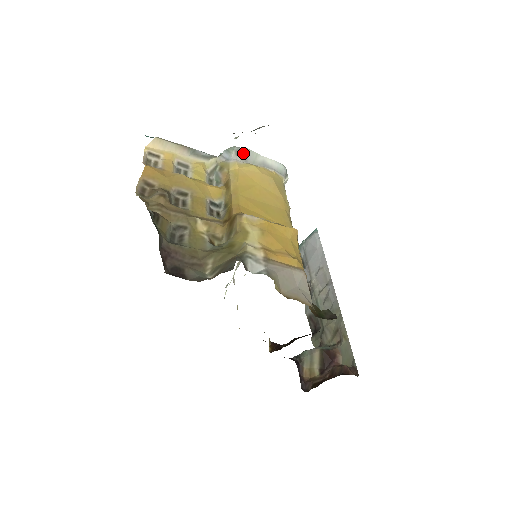
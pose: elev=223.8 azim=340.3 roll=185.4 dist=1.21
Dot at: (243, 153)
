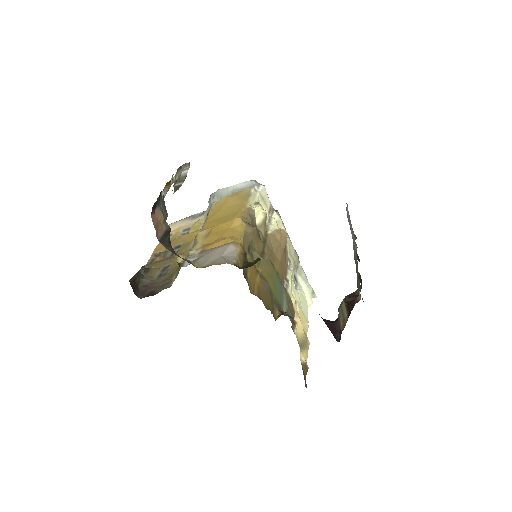
Dot at: (217, 194)
